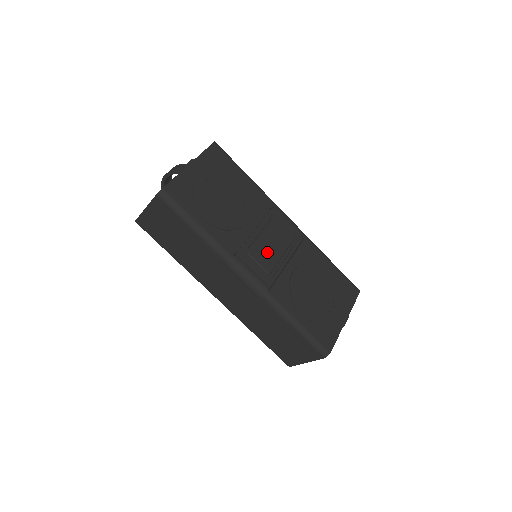
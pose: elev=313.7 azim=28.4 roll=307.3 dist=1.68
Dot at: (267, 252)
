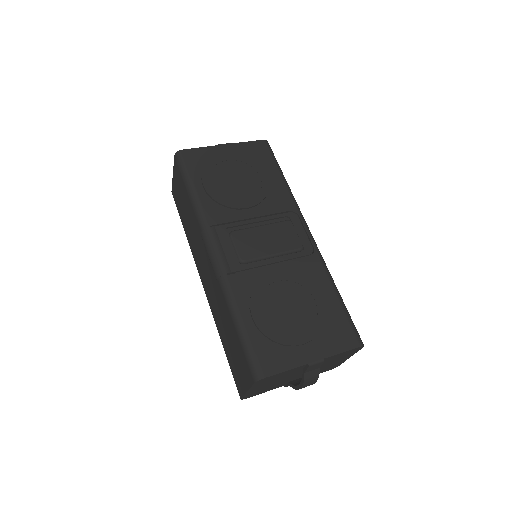
Dot at: (254, 243)
